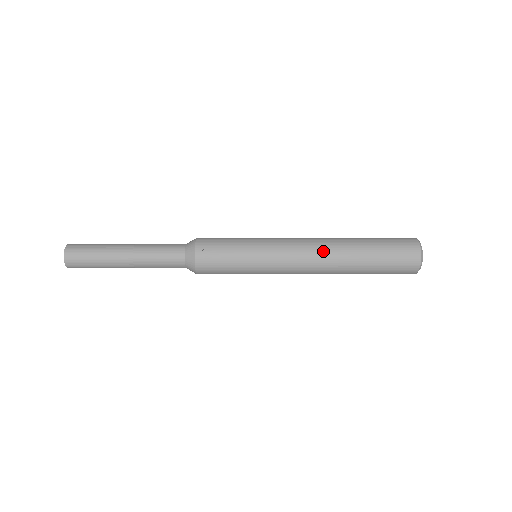
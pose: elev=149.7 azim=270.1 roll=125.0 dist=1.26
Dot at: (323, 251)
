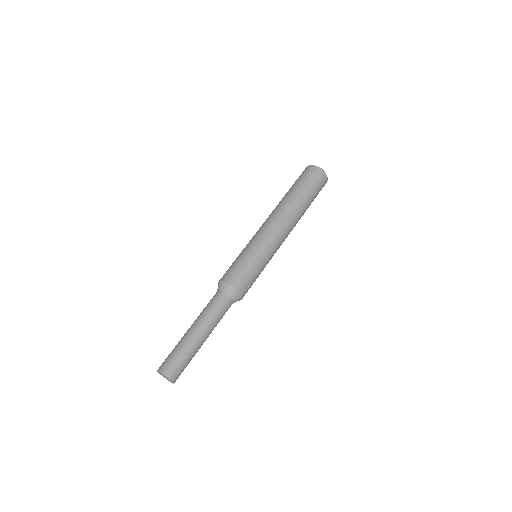
Dot at: (294, 225)
